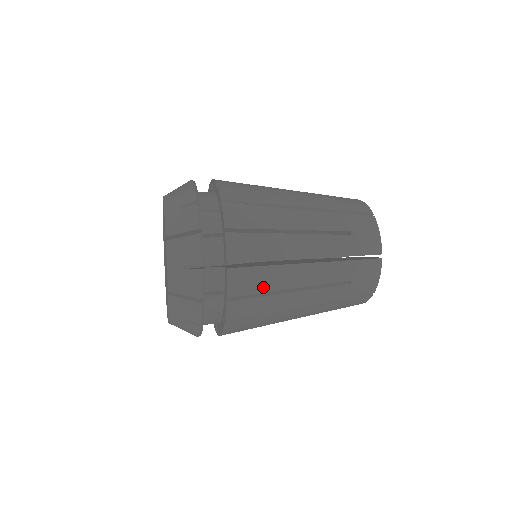
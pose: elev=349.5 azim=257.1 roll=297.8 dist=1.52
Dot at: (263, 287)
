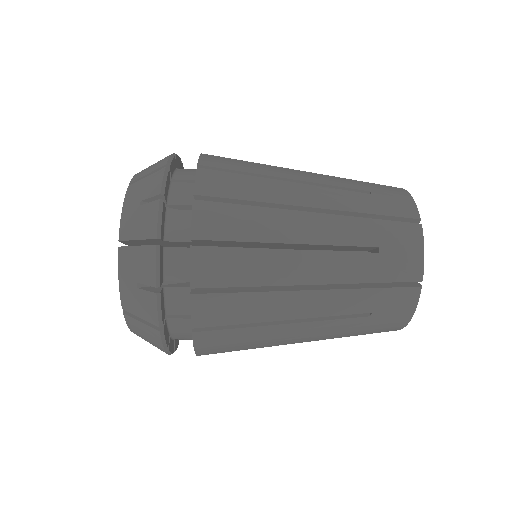
Dot at: (244, 233)
